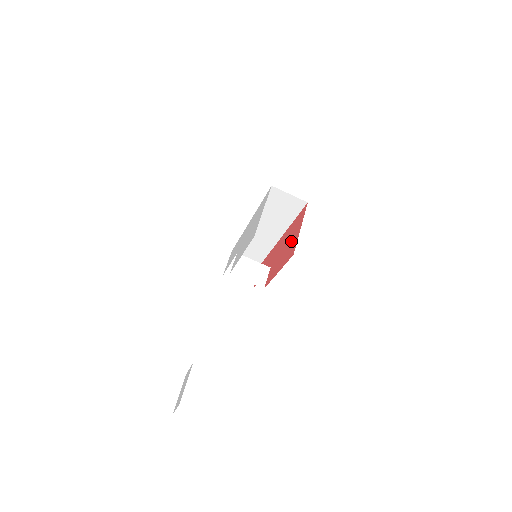
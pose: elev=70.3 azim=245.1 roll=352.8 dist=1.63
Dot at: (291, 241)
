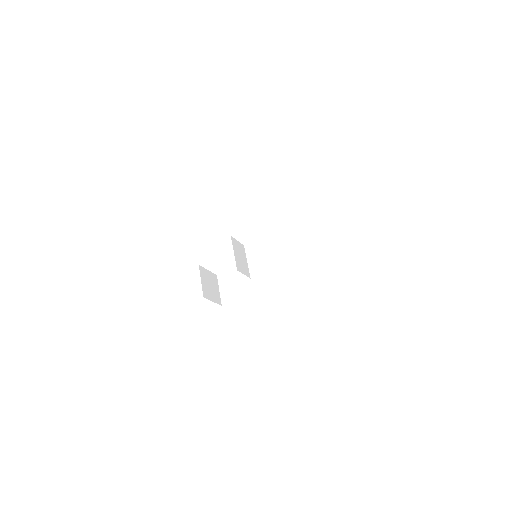
Dot at: occluded
